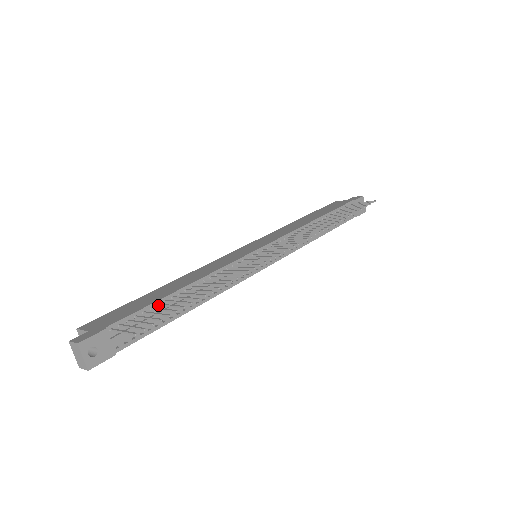
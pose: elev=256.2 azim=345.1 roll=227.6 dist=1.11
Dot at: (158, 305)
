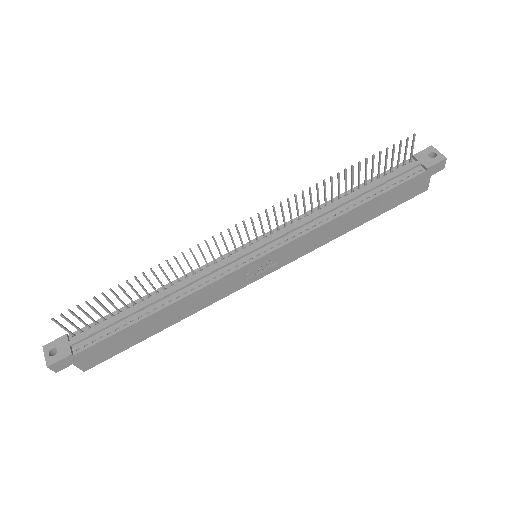
Dot at: (119, 312)
